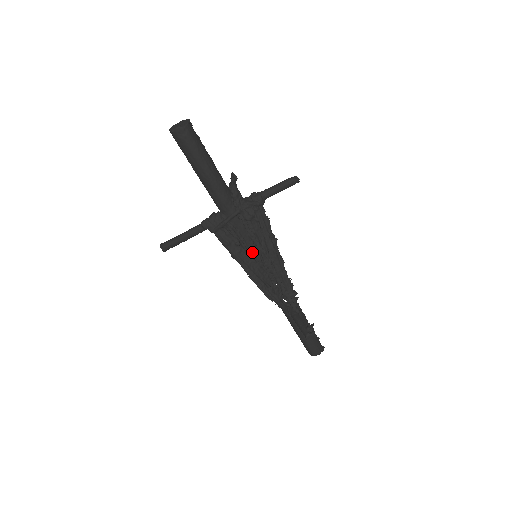
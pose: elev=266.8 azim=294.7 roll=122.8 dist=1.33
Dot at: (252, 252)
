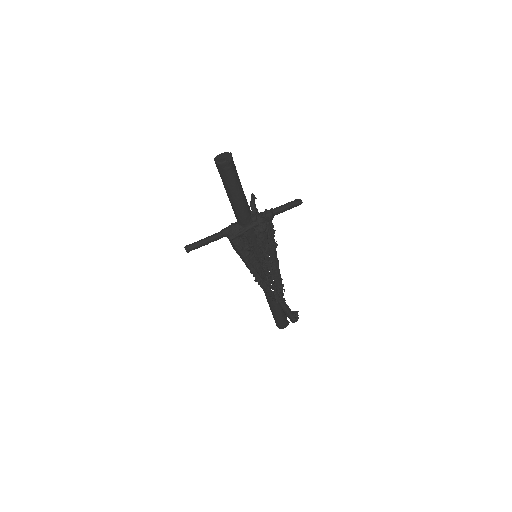
Dot at: (257, 255)
